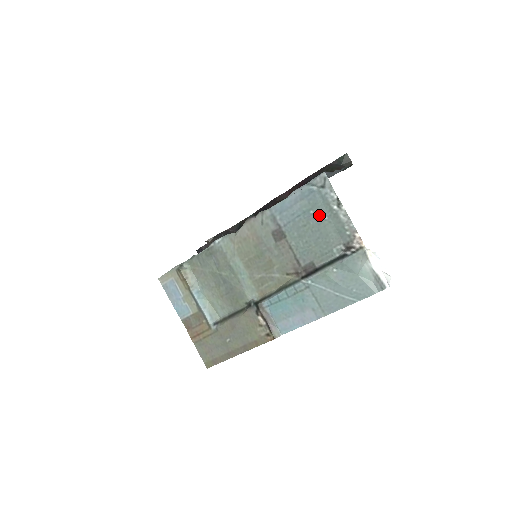
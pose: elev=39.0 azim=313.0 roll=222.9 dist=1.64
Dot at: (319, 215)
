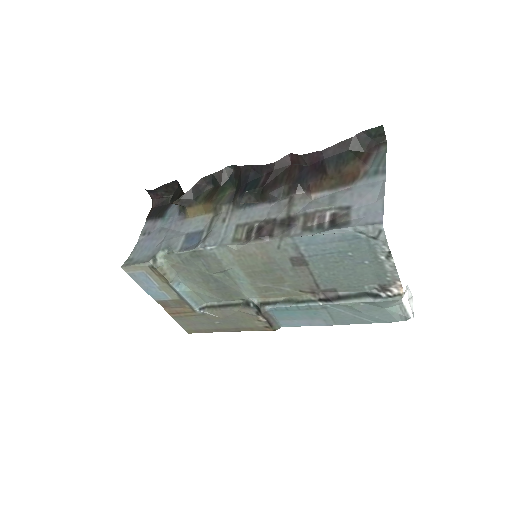
Dot at: (359, 258)
